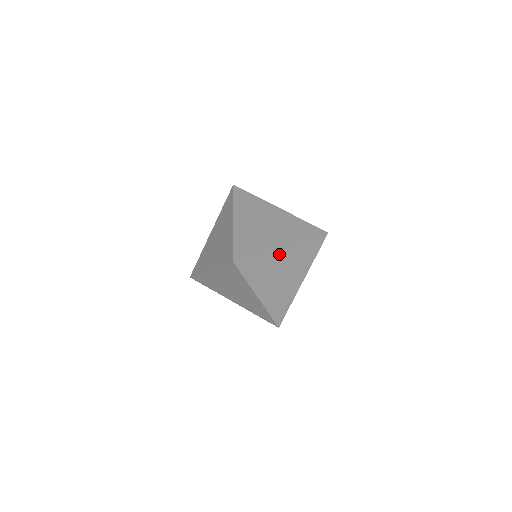
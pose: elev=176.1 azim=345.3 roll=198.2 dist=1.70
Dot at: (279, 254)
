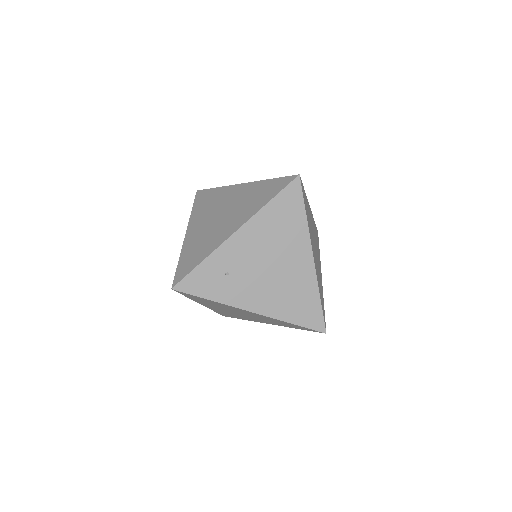
Dot at: (310, 213)
